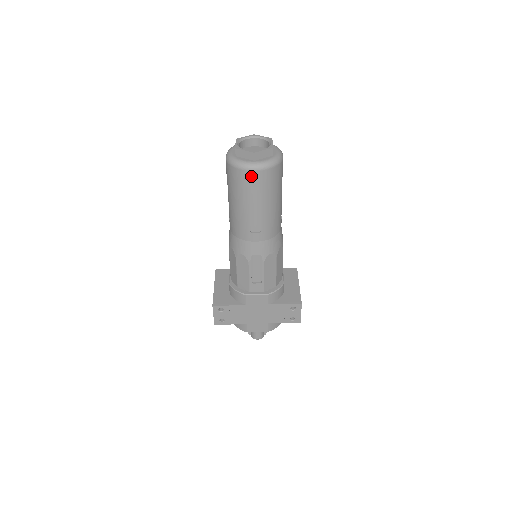
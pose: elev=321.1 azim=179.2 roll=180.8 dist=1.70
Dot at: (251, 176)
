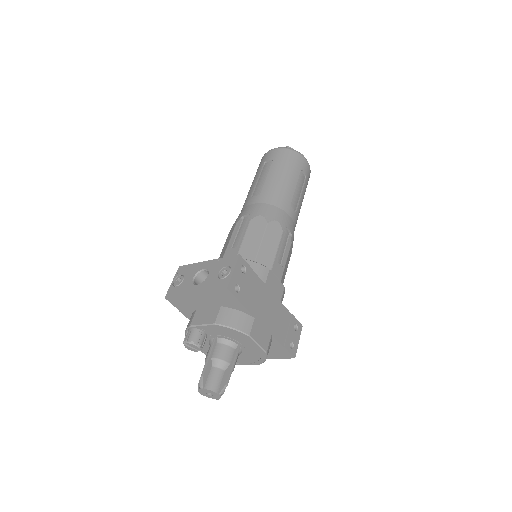
Dot at: (305, 163)
